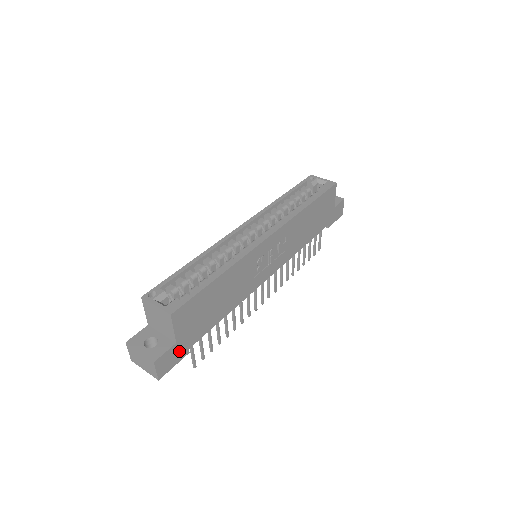
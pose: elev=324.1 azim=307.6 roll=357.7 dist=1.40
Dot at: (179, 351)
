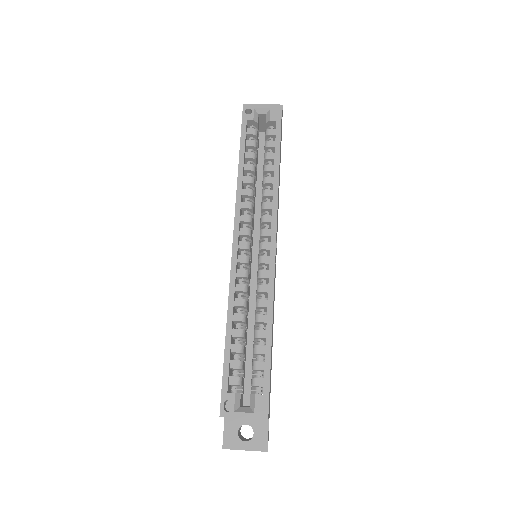
Dot at: (269, 415)
